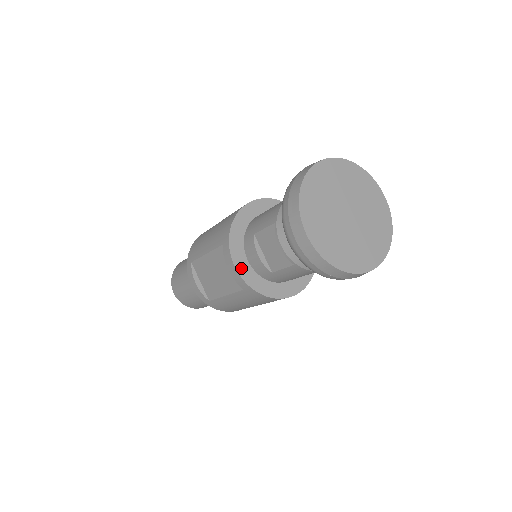
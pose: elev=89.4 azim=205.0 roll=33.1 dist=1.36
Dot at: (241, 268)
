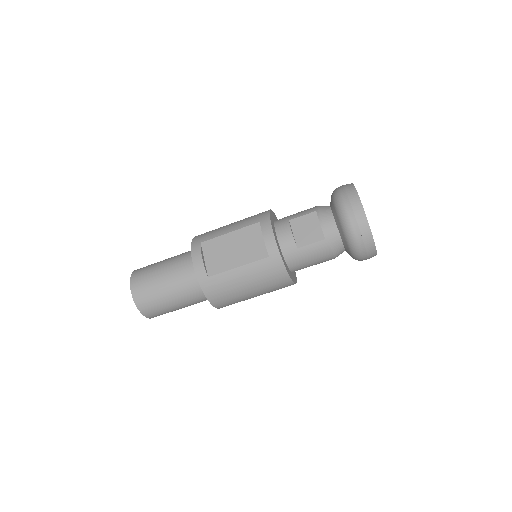
Dot at: (276, 238)
